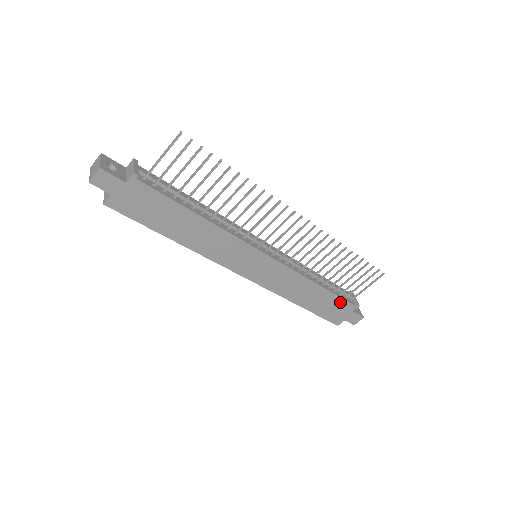
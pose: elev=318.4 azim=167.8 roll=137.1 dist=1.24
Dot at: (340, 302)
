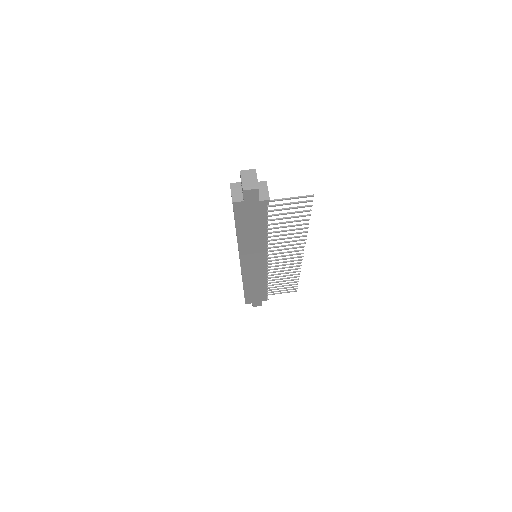
Dot at: (263, 295)
